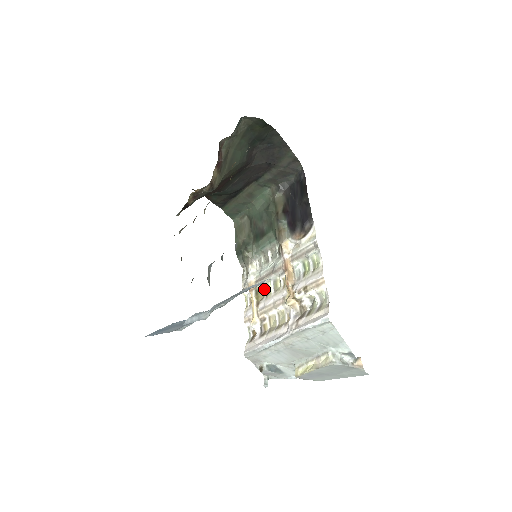
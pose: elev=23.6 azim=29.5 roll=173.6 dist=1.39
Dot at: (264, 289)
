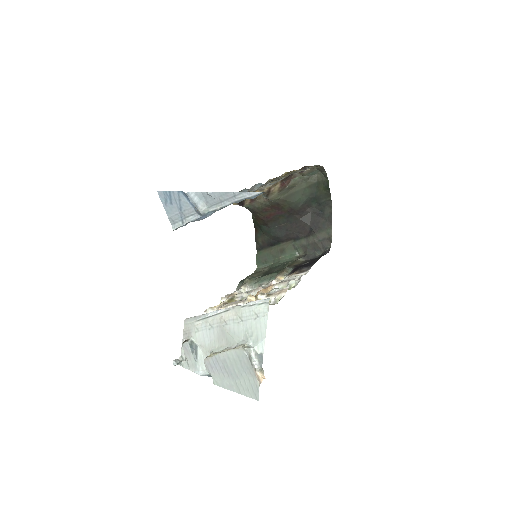
Dot at: (239, 299)
